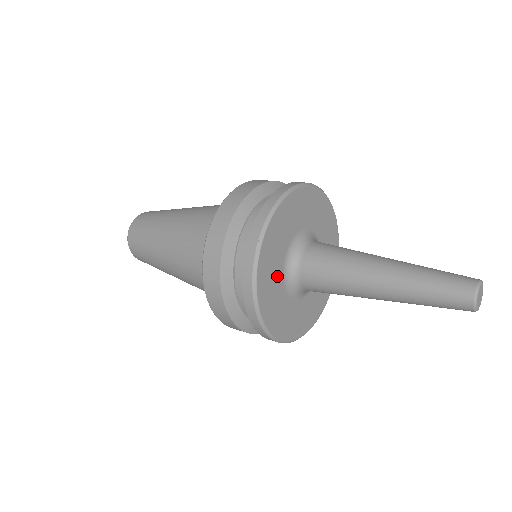
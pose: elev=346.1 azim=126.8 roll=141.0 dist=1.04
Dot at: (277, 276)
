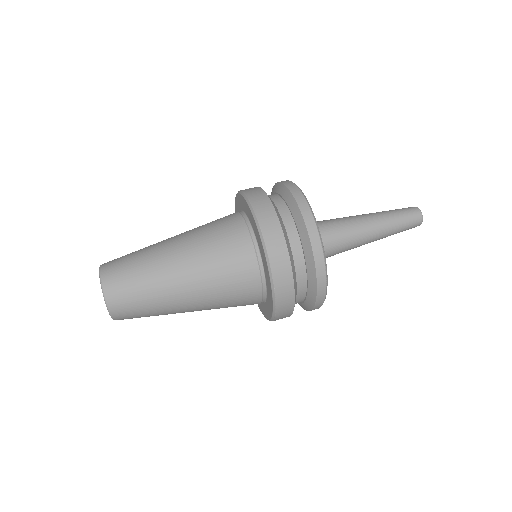
Dot at: occluded
